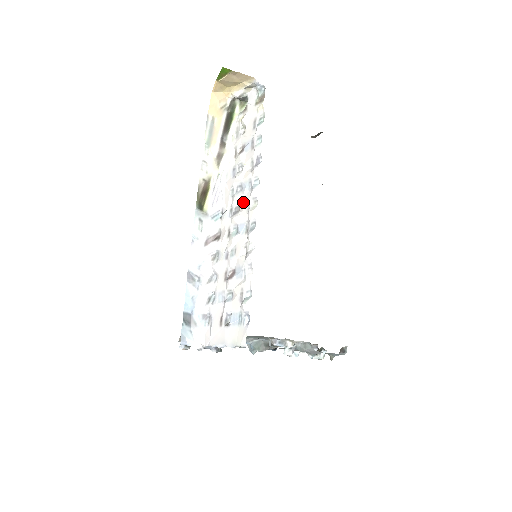
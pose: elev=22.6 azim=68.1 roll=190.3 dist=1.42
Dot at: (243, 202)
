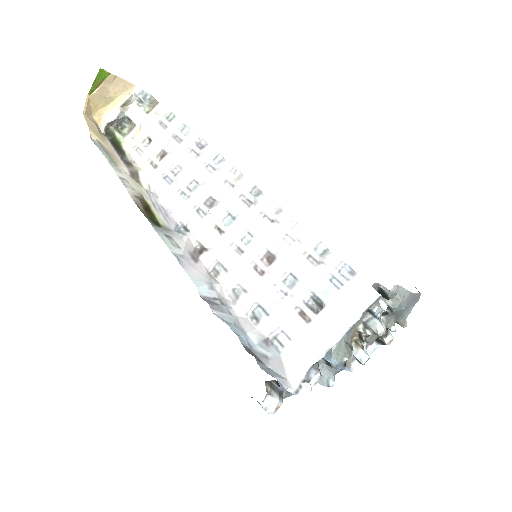
Dot at: (214, 187)
